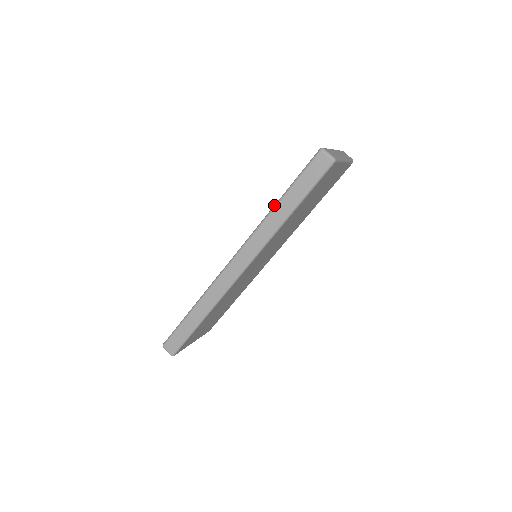
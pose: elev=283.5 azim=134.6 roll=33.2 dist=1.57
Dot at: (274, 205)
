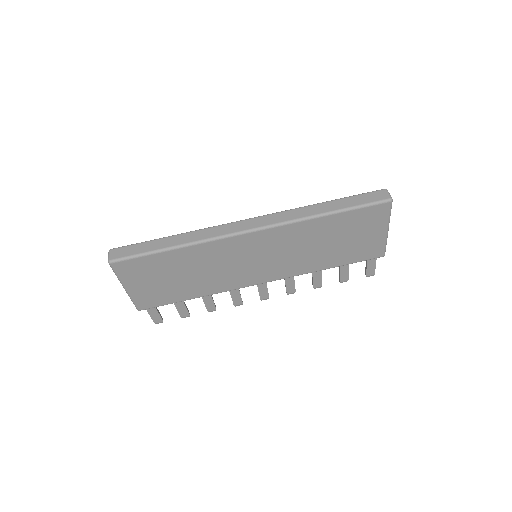
Dot at: (319, 203)
